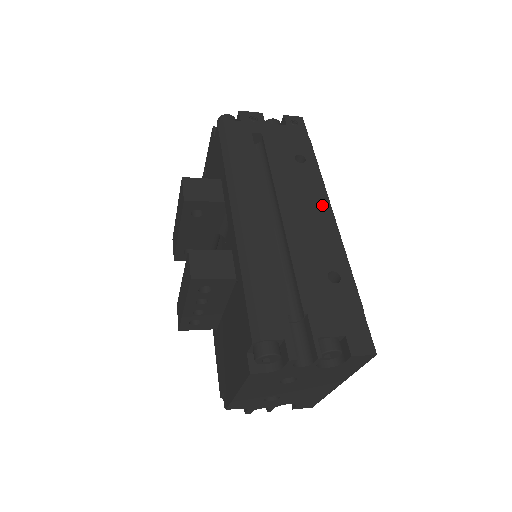
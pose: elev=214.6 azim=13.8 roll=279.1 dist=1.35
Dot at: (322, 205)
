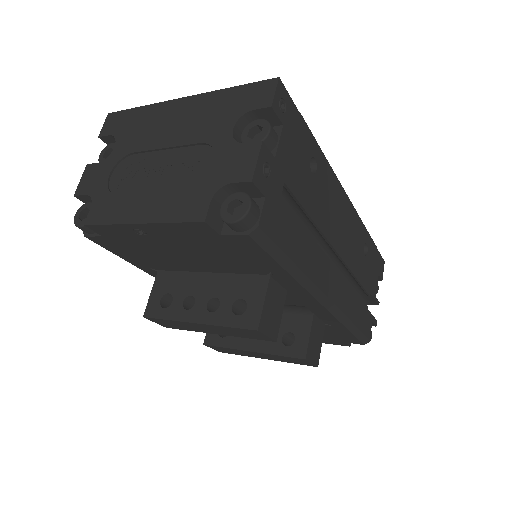
Dot at: (342, 198)
